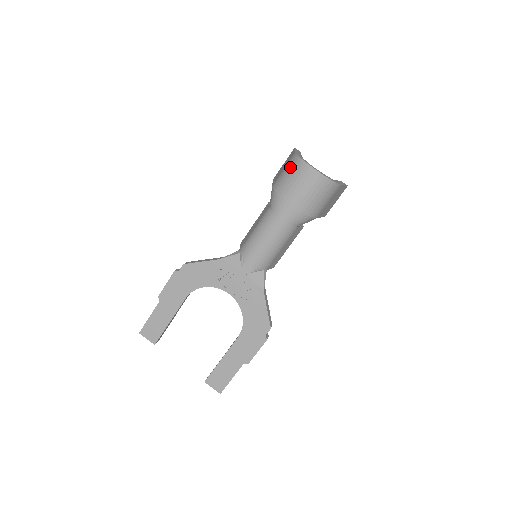
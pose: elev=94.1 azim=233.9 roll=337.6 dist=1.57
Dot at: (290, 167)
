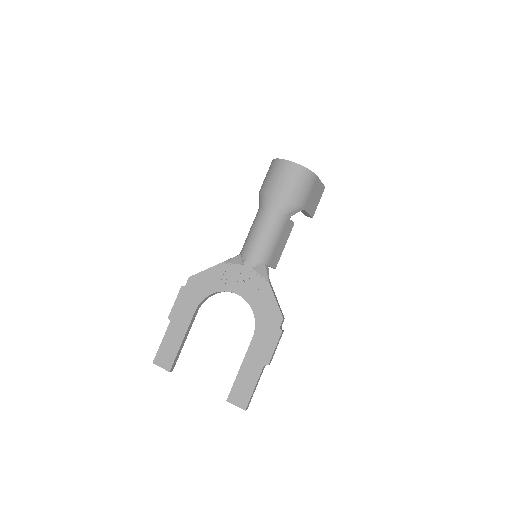
Dot at: (270, 169)
